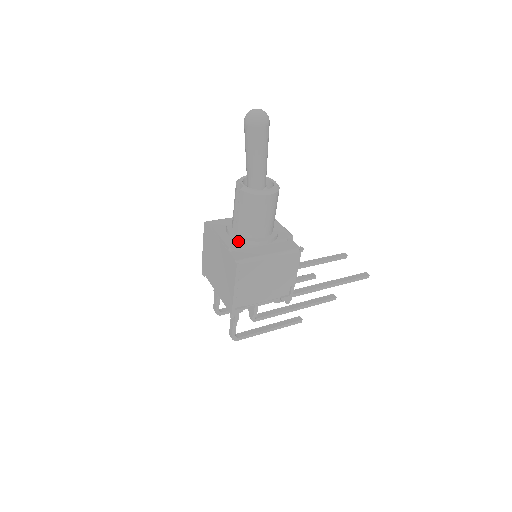
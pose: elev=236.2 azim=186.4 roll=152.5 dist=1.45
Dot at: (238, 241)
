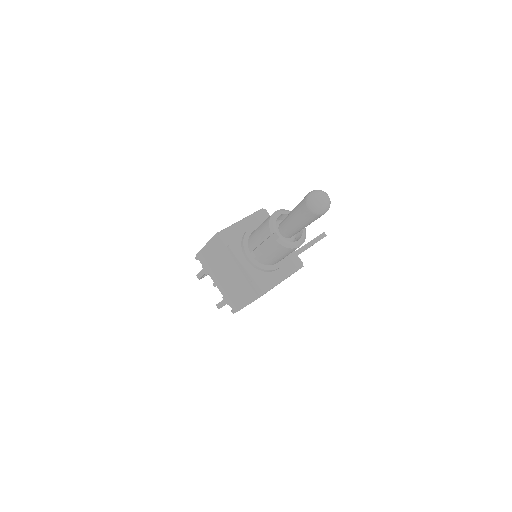
Dot at: (257, 268)
